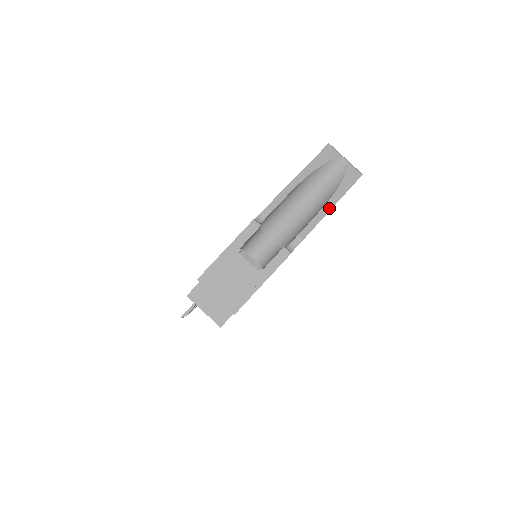
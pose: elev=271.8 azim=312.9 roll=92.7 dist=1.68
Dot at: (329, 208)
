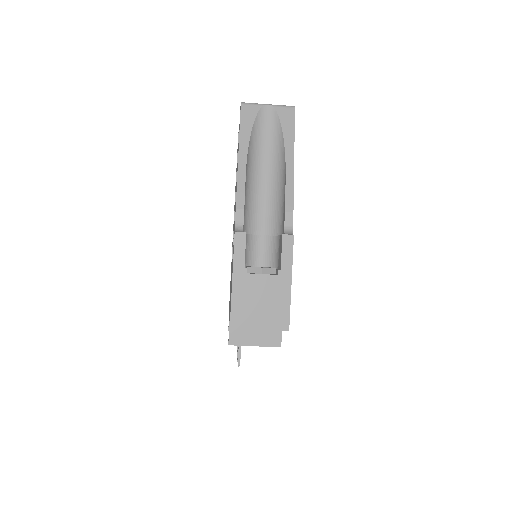
Dot at: (291, 163)
